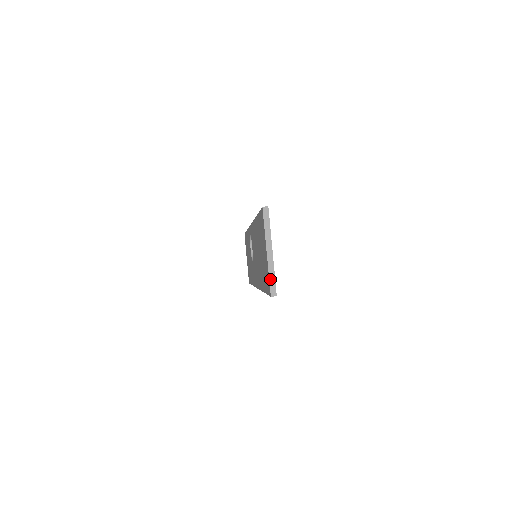
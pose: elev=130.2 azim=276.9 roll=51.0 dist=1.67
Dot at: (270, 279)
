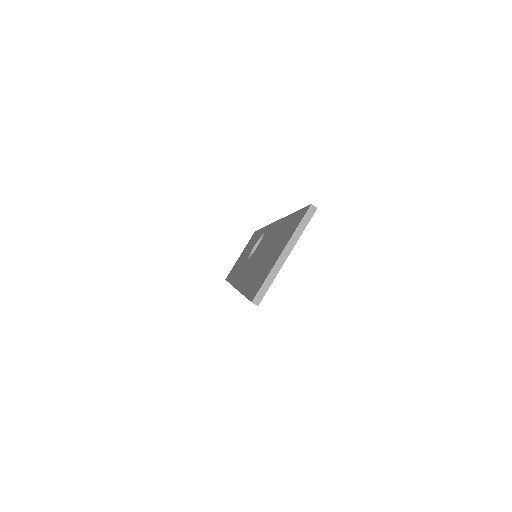
Dot at: (264, 283)
